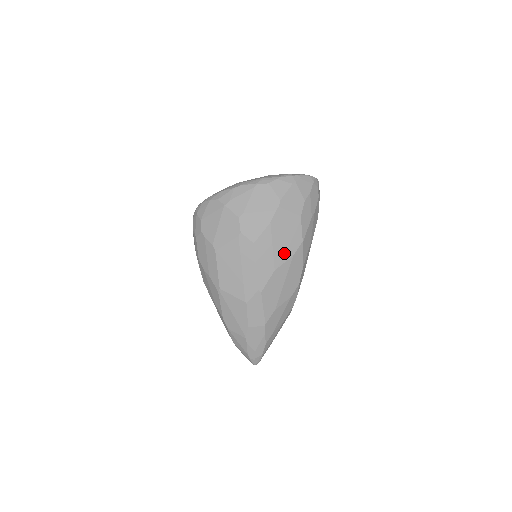
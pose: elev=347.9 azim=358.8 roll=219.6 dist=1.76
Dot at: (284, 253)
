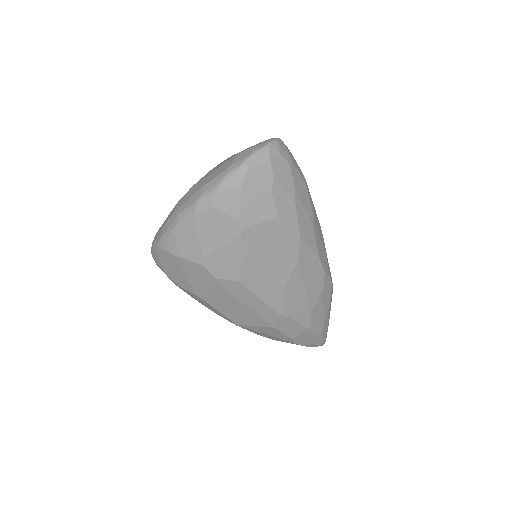
Dot at: (284, 266)
